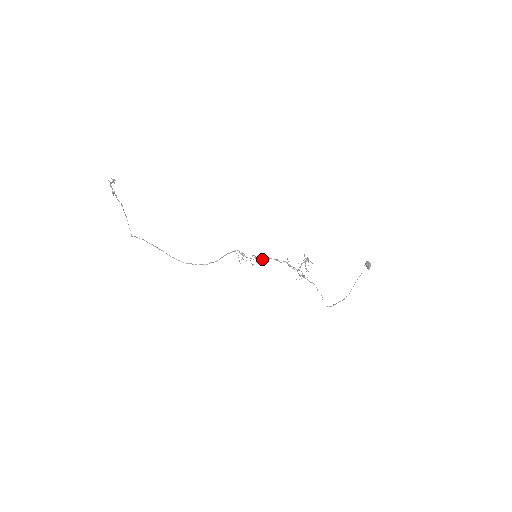
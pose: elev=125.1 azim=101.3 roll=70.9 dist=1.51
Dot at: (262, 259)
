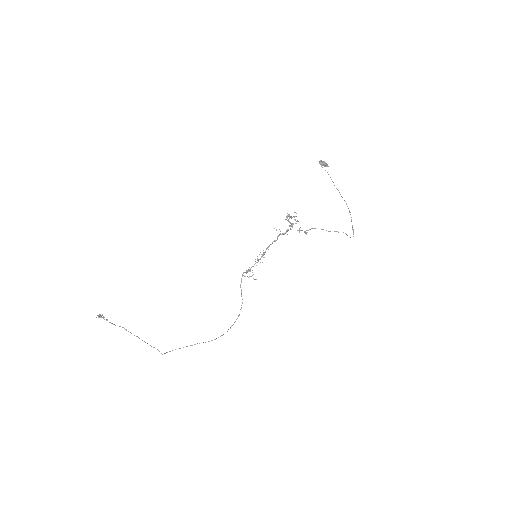
Dot at: (263, 254)
